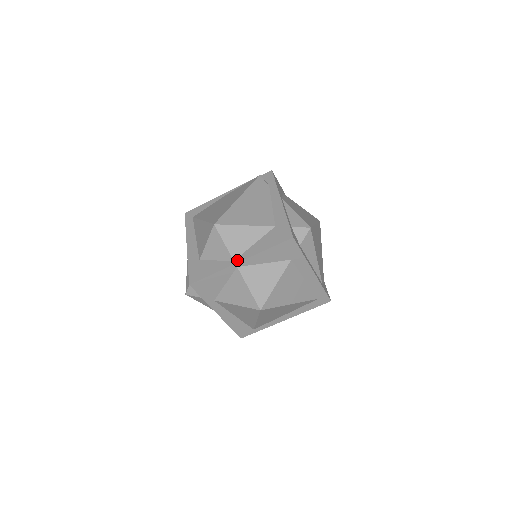
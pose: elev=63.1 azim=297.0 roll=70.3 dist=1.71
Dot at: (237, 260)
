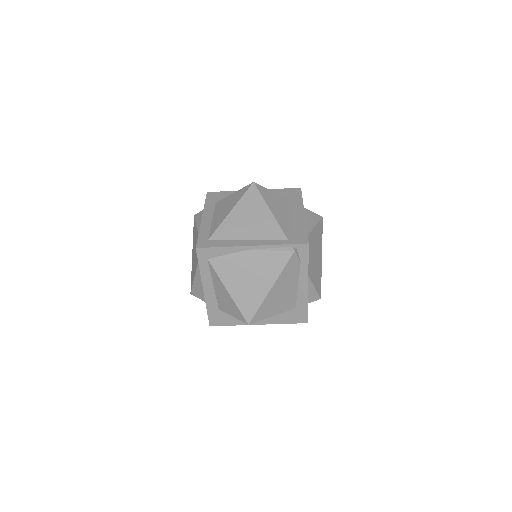
Dot at: (256, 323)
